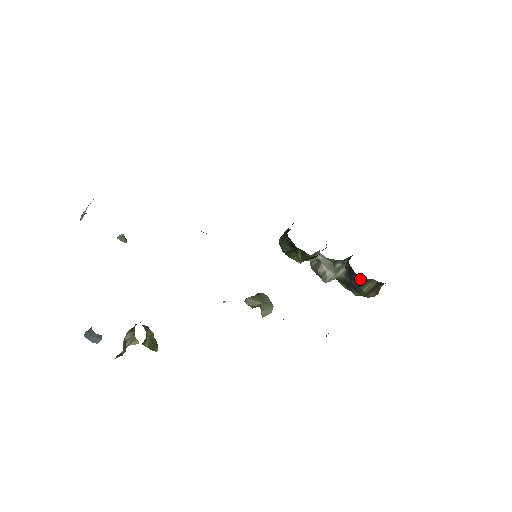
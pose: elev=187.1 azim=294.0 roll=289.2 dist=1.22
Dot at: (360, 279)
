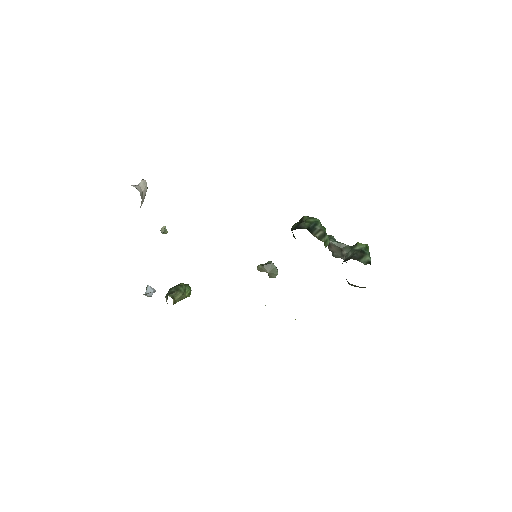
Dot at: occluded
